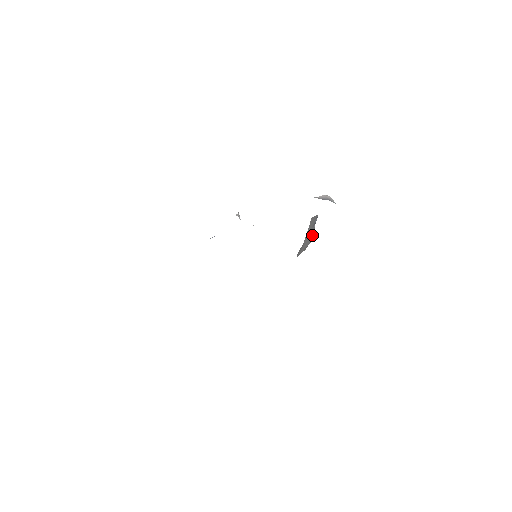
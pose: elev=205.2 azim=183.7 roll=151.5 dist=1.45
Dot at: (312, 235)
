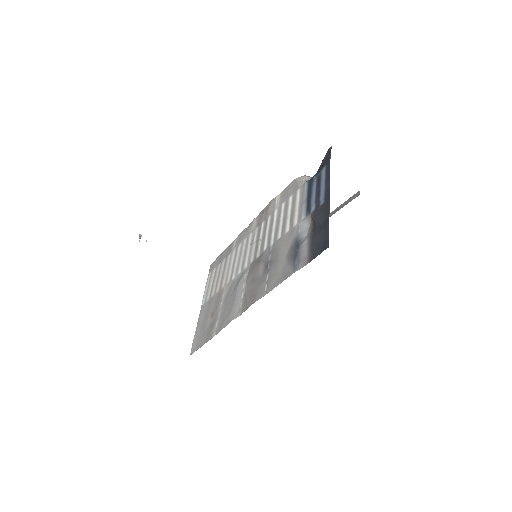
Dot at: (334, 210)
